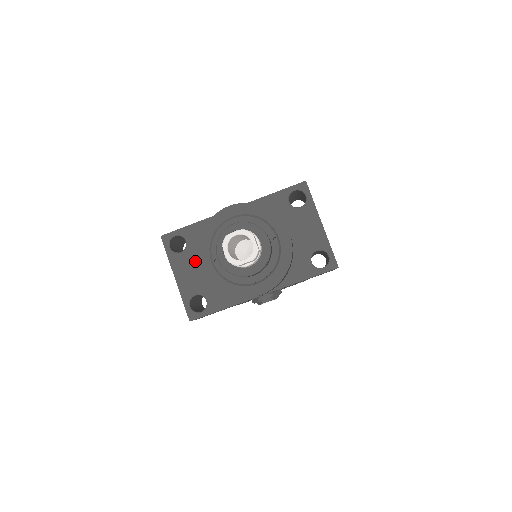
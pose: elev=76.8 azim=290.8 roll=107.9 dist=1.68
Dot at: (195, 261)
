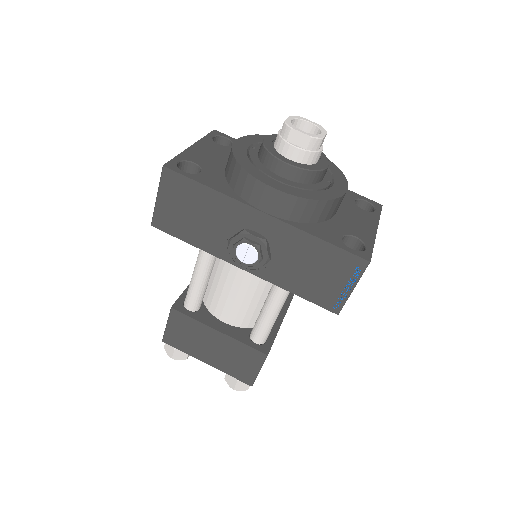
Dot at: (225, 155)
